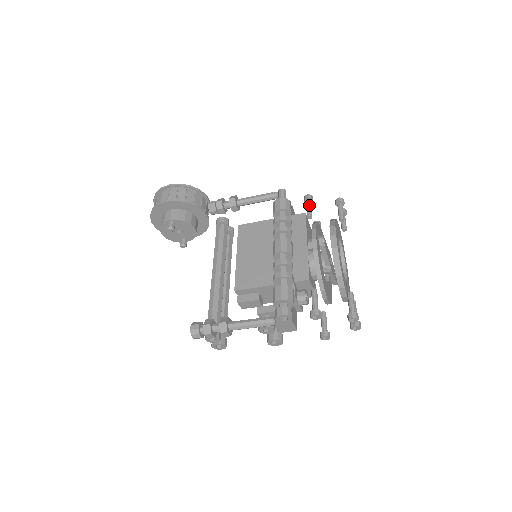
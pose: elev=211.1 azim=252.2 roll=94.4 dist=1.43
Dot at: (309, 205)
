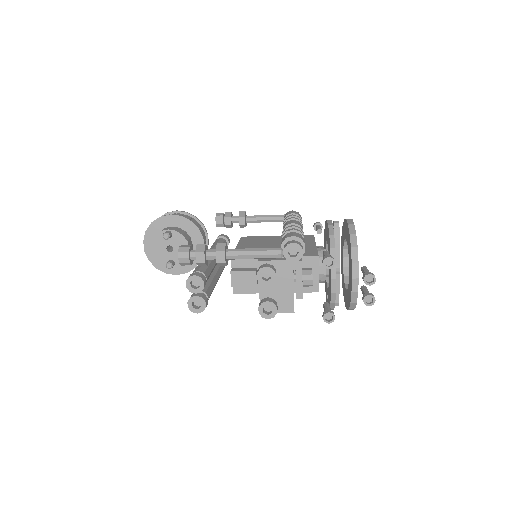
Dot at: (319, 226)
